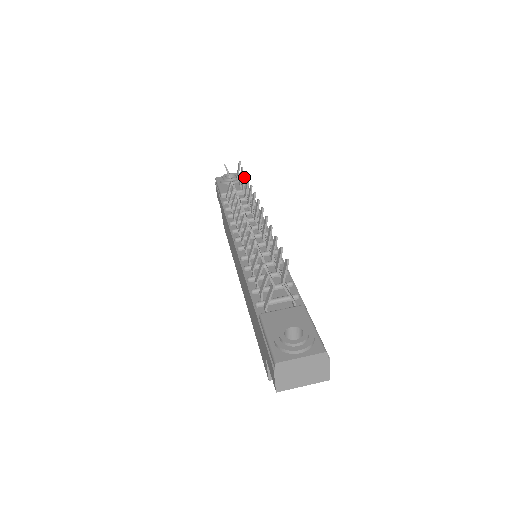
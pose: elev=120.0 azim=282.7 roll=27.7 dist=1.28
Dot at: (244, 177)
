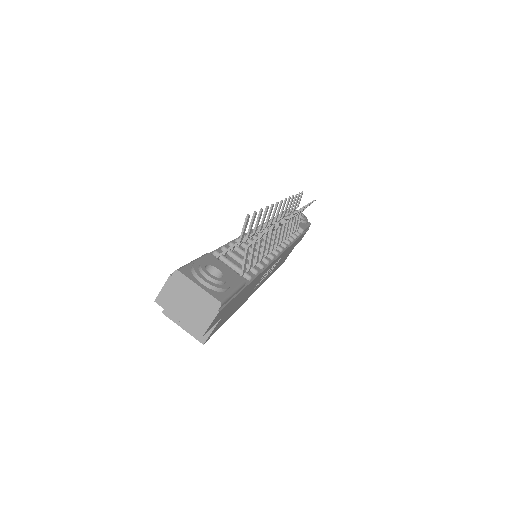
Dot at: occluded
